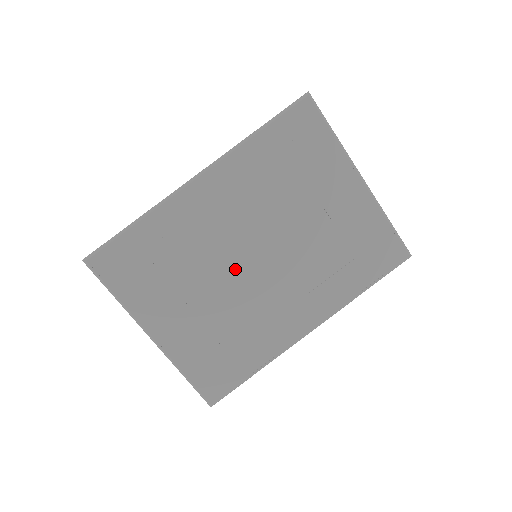
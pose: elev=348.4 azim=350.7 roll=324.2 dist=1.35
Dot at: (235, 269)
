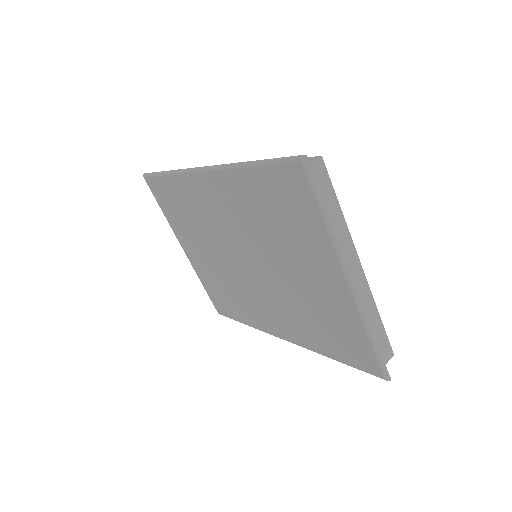
Dot at: (230, 256)
